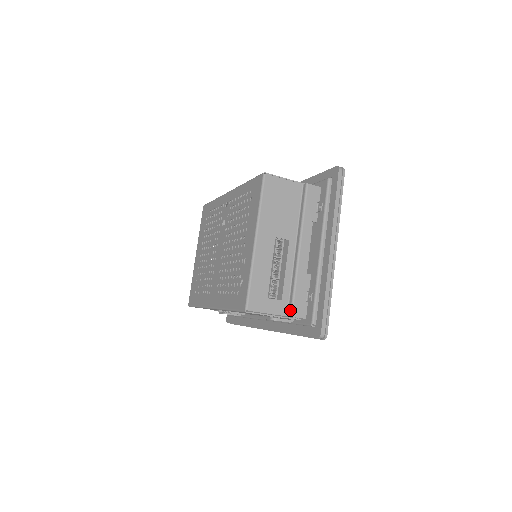
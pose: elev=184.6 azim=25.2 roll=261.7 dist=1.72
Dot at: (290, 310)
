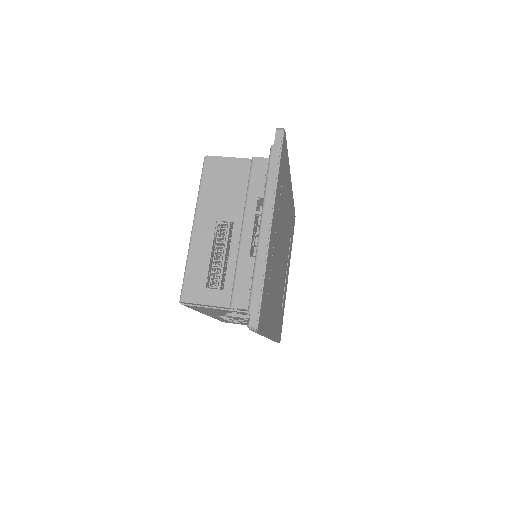
Dot at: (230, 300)
